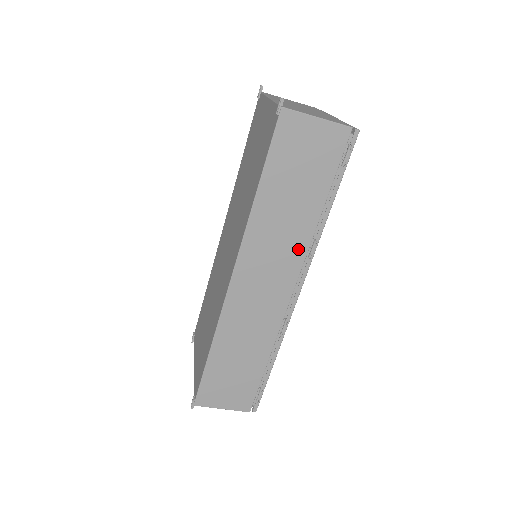
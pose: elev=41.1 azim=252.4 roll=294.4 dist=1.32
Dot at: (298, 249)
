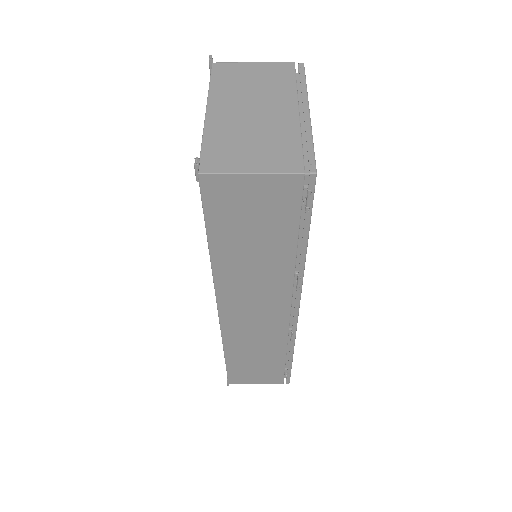
Dot at: (281, 285)
